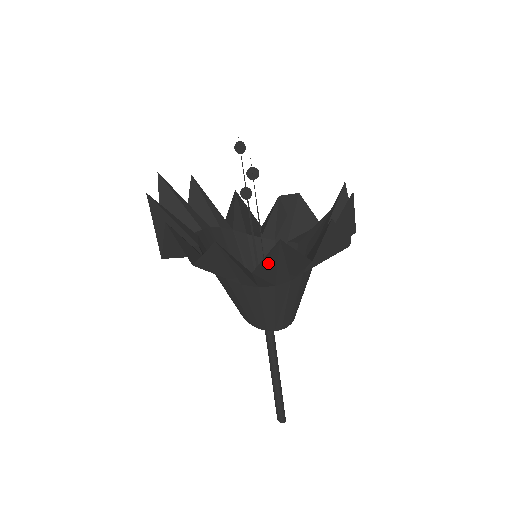
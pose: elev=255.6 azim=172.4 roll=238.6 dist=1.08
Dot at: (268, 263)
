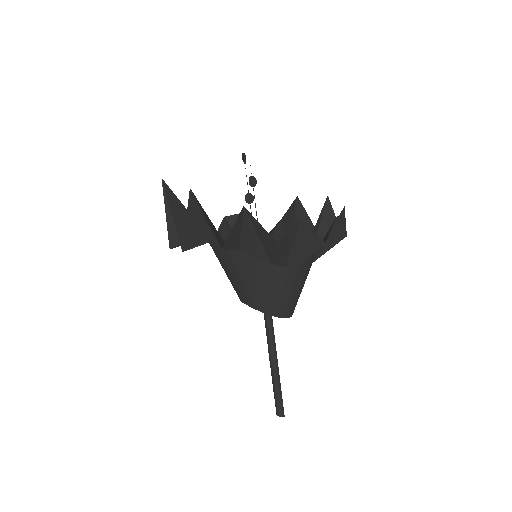
Dot at: (325, 238)
